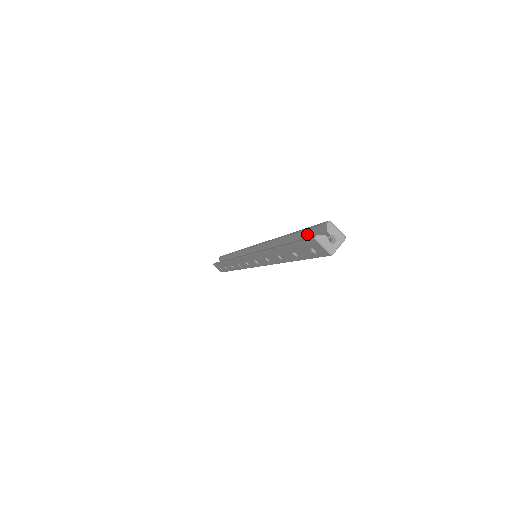
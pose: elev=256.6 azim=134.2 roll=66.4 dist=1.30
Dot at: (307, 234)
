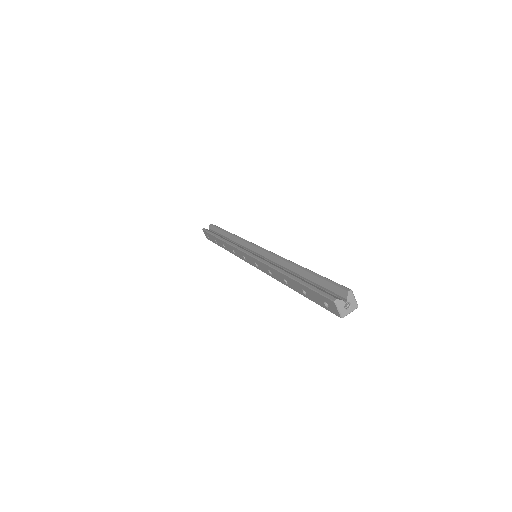
Dot at: (324, 284)
